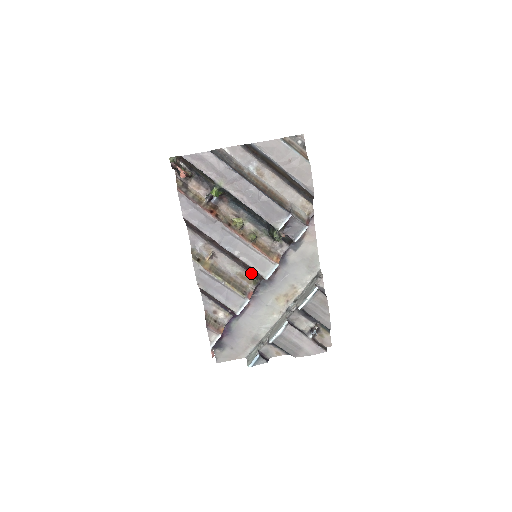
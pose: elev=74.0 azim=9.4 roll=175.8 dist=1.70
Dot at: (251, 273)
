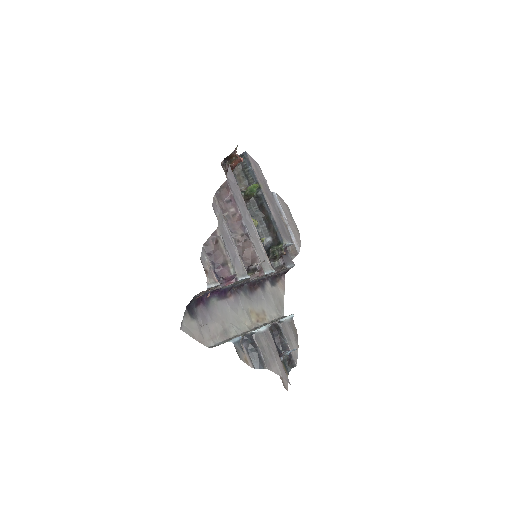
Dot at: (245, 268)
